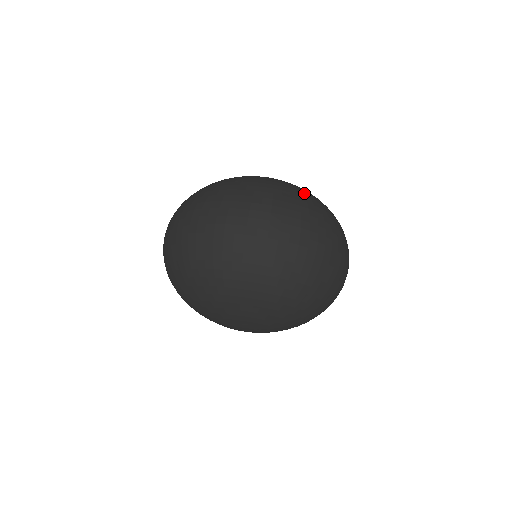
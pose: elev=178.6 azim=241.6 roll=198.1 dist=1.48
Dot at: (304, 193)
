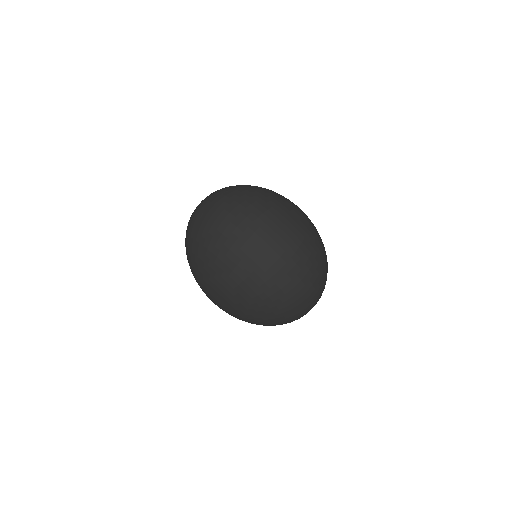
Dot at: (313, 235)
